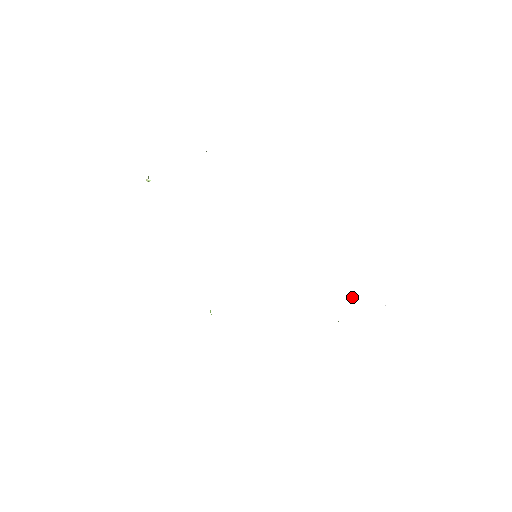
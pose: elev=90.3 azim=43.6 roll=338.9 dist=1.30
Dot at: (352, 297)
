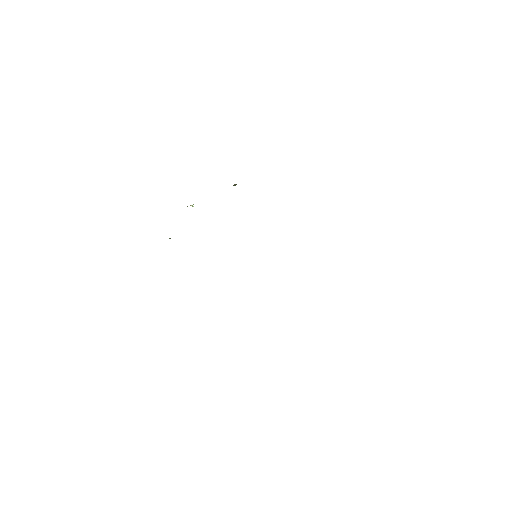
Dot at: occluded
